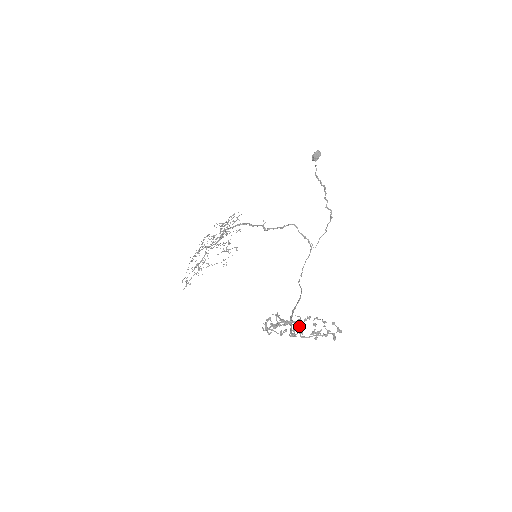
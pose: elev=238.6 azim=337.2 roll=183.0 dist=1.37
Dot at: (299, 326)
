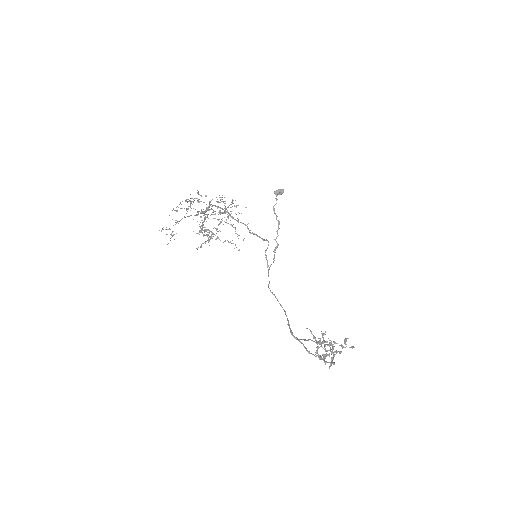
Dot at: (319, 347)
